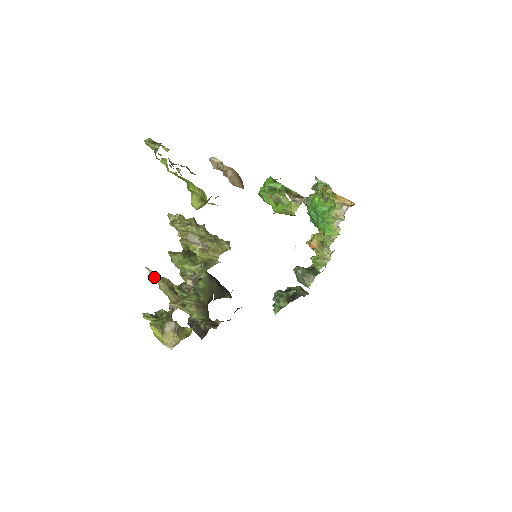
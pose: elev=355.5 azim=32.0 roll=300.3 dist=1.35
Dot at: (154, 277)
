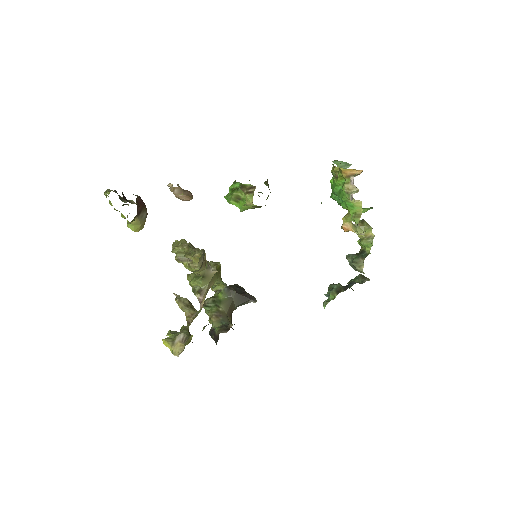
Dot at: (175, 299)
